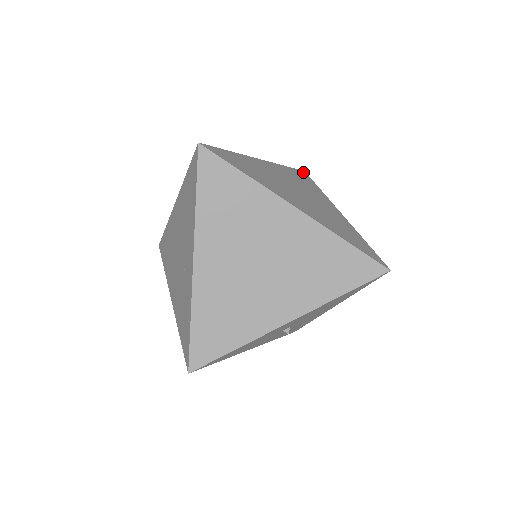
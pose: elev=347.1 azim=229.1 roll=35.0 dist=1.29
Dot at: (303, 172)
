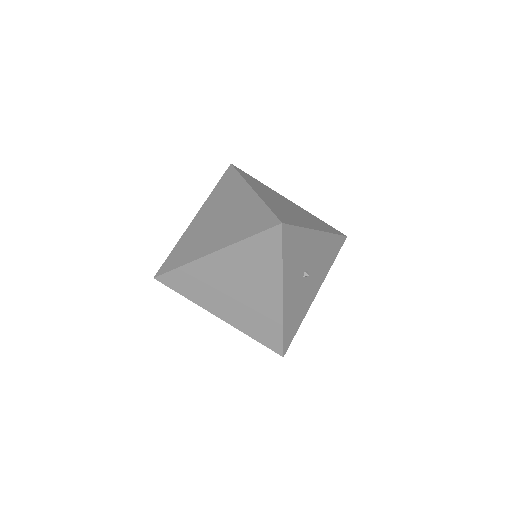
Dot at: occluded
